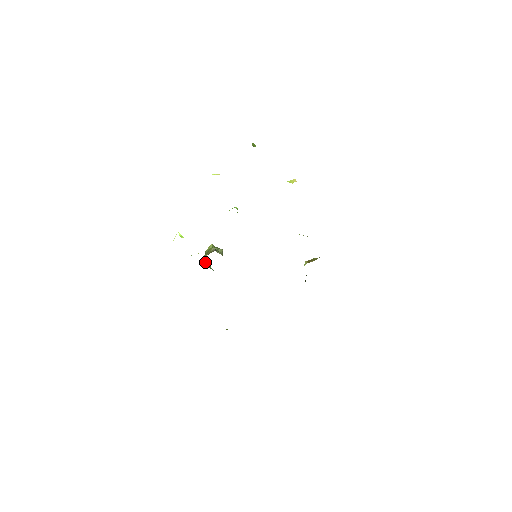
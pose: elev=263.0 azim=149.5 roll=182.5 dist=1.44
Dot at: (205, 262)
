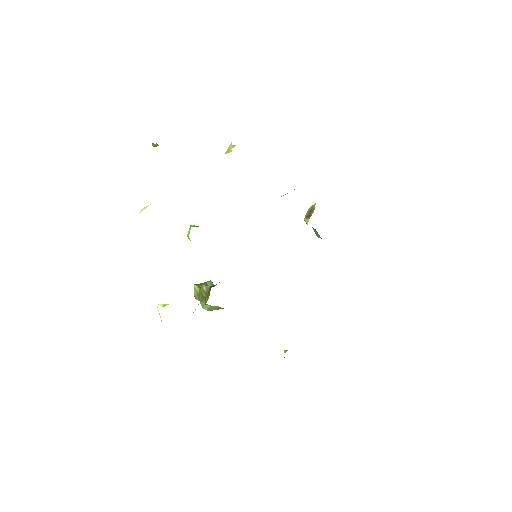
Dot at: (209, 308)
